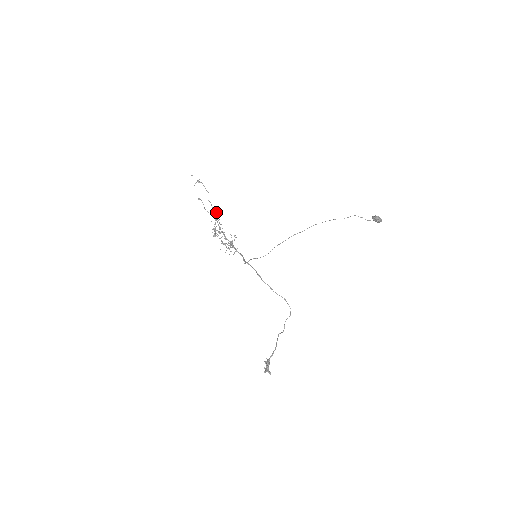
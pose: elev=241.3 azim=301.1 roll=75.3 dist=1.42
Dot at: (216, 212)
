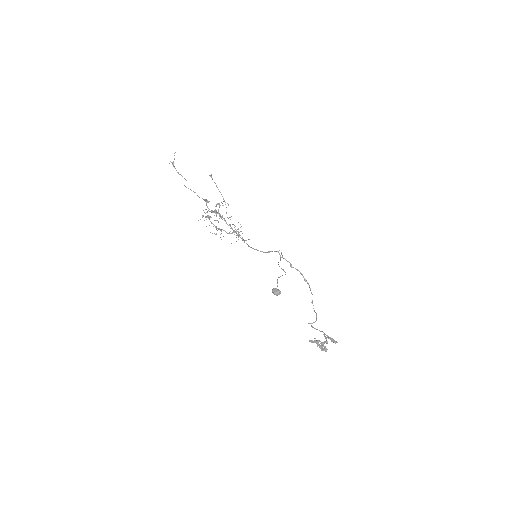
Dot at: occluded
